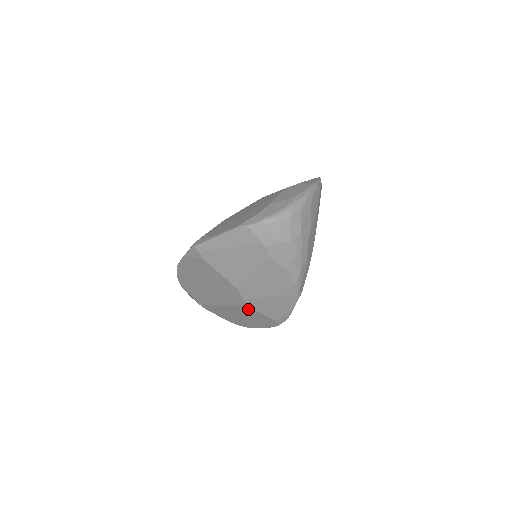
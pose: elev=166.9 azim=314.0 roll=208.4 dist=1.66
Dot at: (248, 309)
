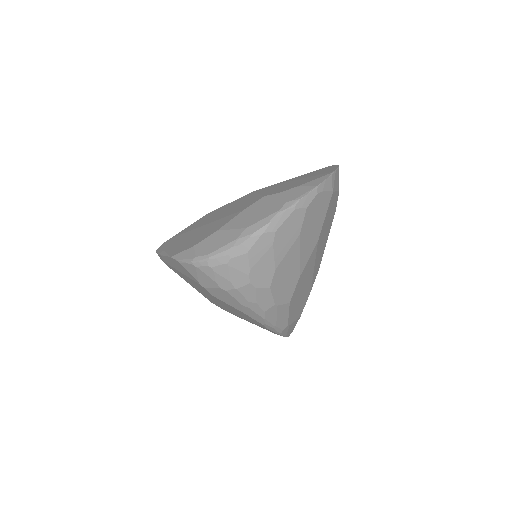
Dot at: occluded
